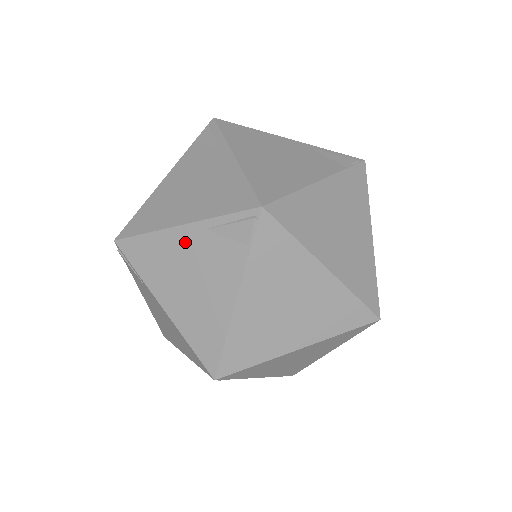
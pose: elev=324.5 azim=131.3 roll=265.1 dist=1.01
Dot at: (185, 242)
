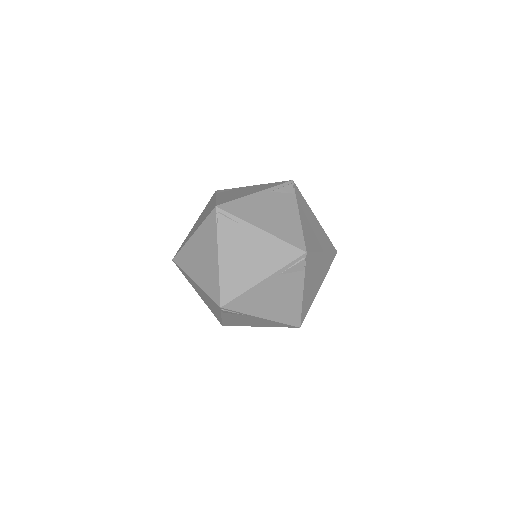
Dot at: (268, 286)
